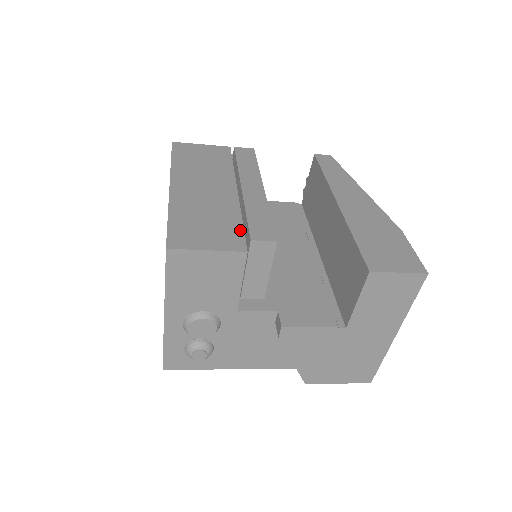
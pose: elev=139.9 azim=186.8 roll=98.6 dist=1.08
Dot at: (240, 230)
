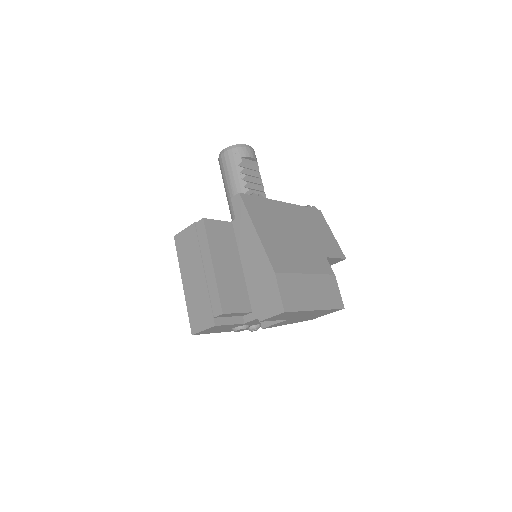
Dot at: (210, 310)
